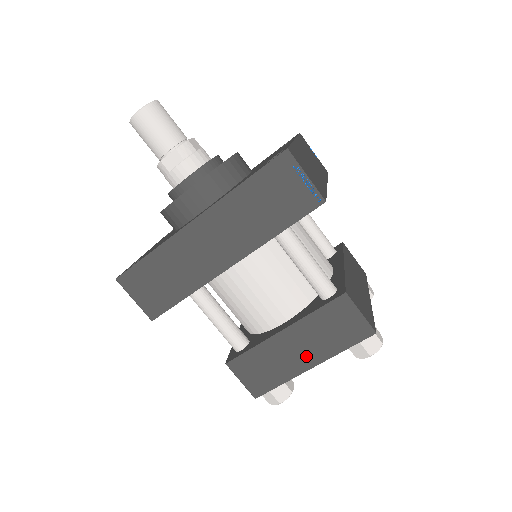
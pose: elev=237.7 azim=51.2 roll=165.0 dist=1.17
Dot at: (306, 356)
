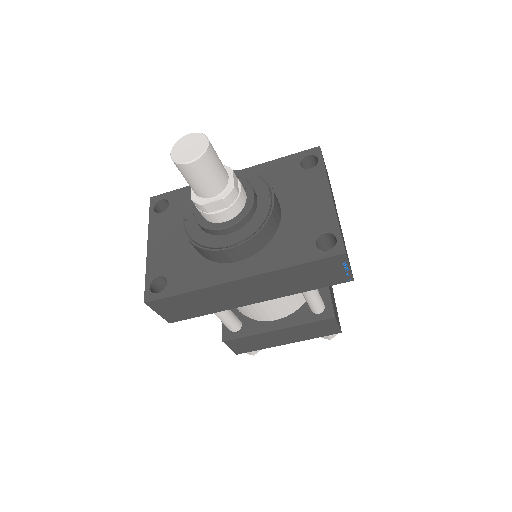
Dot at: (287, 340)
